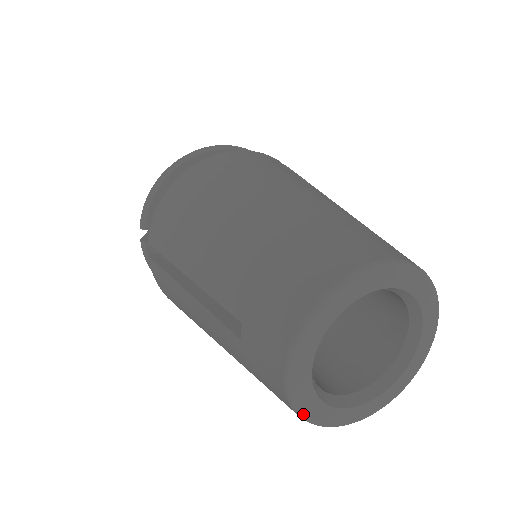
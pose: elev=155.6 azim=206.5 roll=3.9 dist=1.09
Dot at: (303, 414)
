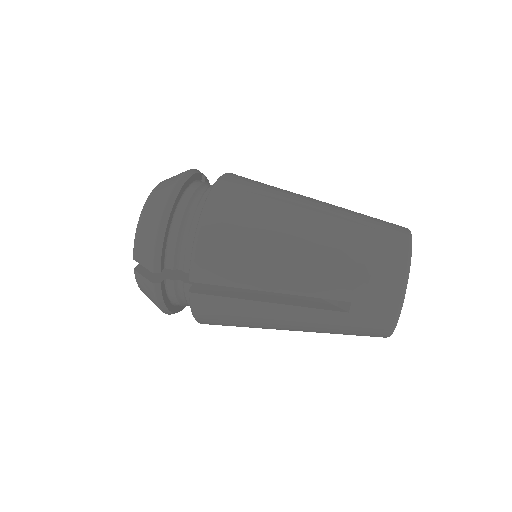
Dot at: occluded
